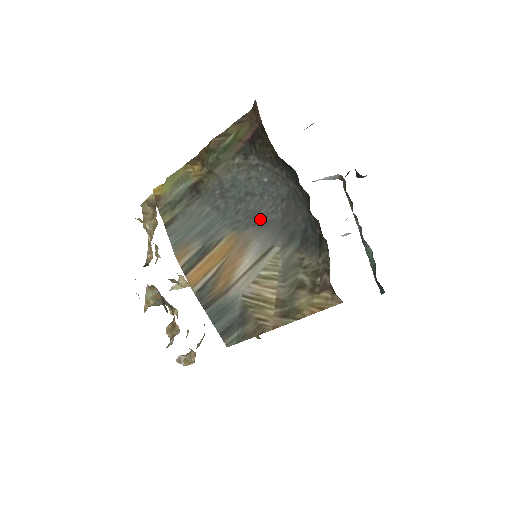
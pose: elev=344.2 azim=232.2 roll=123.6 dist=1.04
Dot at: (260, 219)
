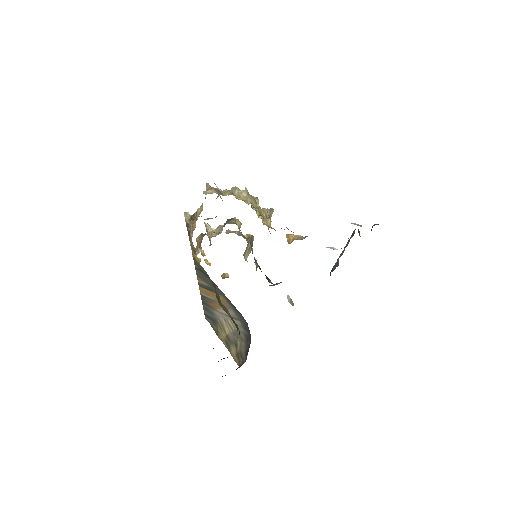
Dot at: (238, 312)
